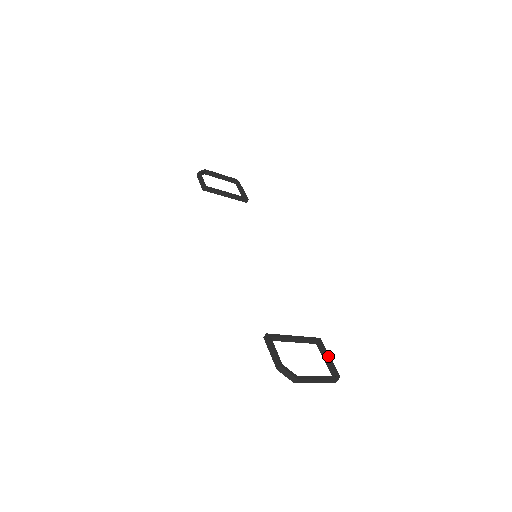
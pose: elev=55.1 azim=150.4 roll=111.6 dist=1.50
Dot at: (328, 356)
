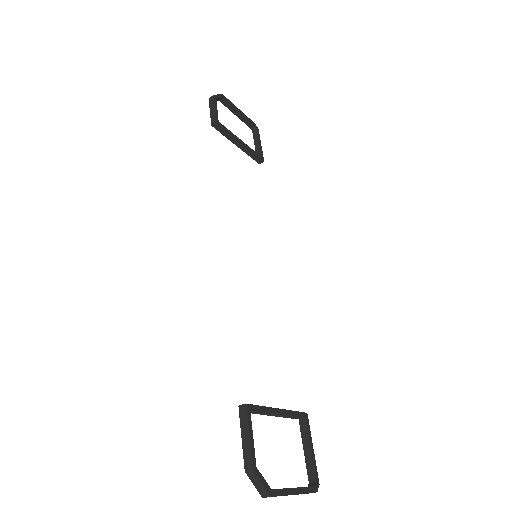
Dot at: (311, 447)
